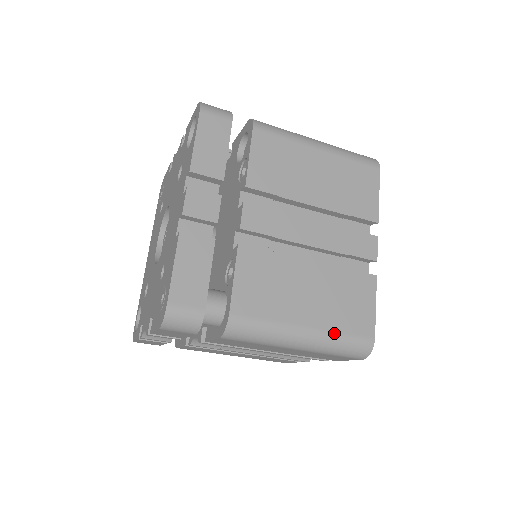
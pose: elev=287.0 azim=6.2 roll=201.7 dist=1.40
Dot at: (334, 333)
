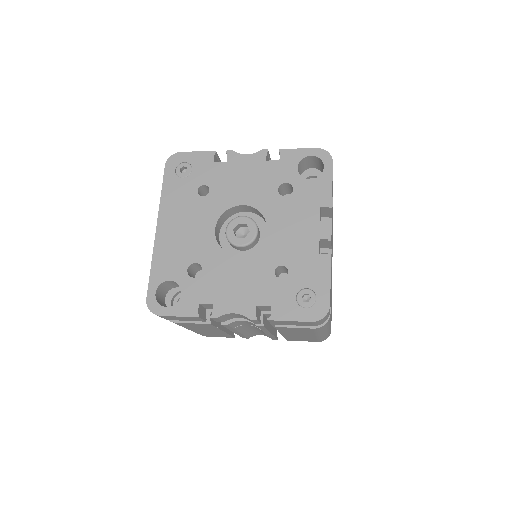
Dot at: occluded
